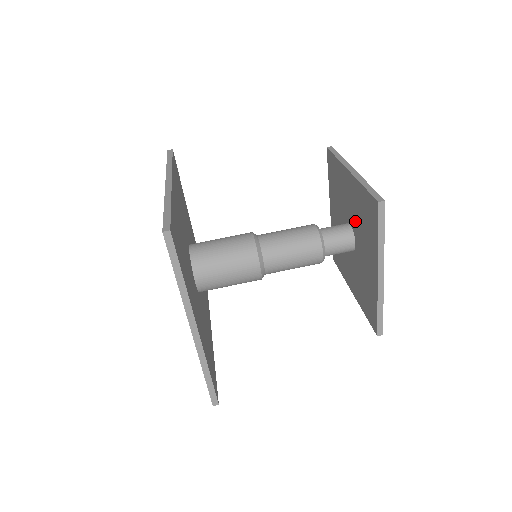
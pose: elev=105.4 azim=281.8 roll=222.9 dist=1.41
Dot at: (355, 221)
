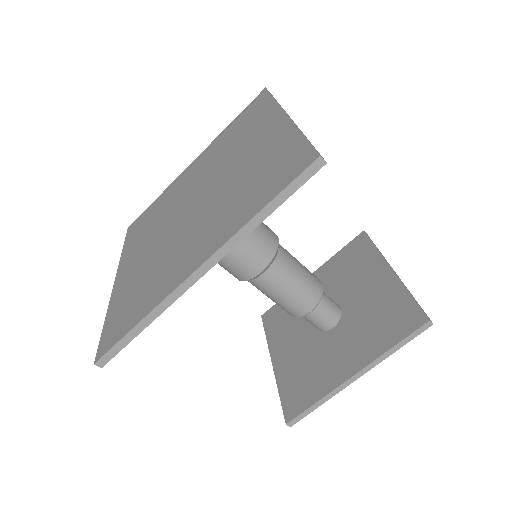
Dot at: (323, 347)
